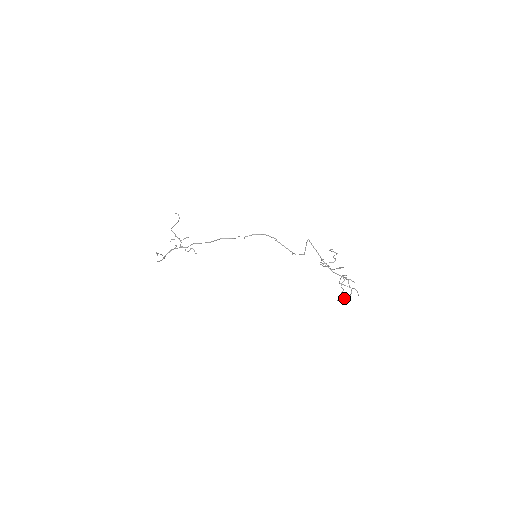
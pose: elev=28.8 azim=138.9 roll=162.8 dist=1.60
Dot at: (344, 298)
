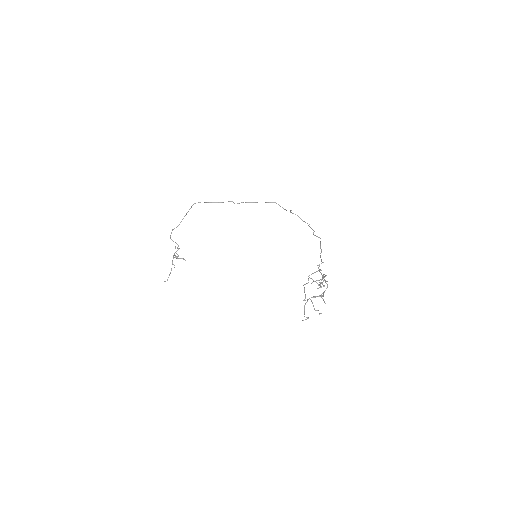
Dot at: (322, 279)
